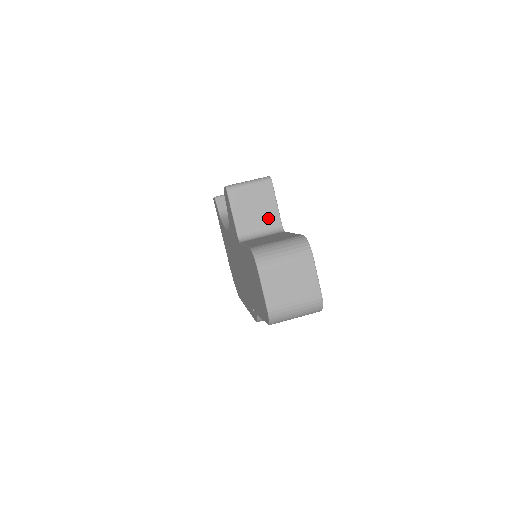
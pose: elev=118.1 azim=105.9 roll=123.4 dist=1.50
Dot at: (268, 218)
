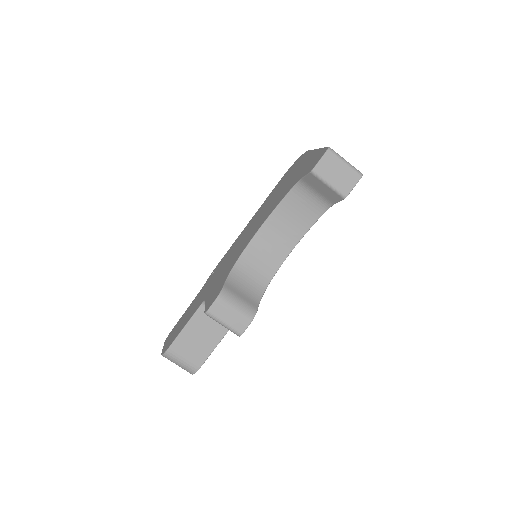
Dot at: occluded
